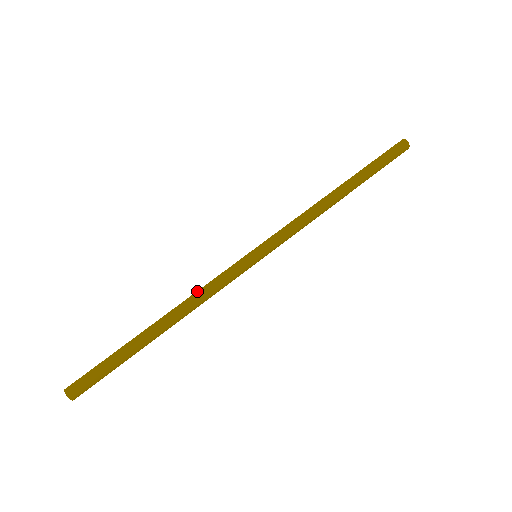
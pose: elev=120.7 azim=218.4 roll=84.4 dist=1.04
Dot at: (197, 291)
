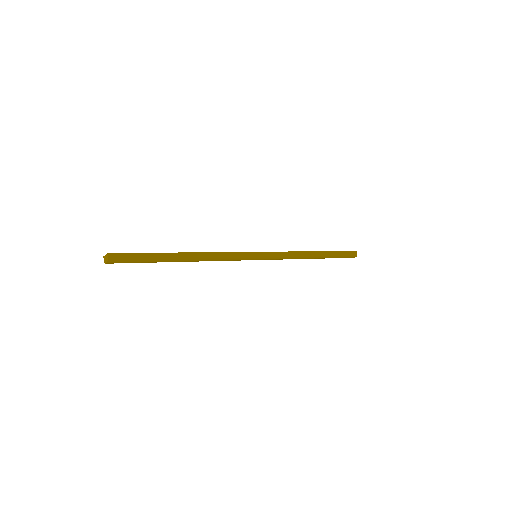
Dot at: (218, 252)
